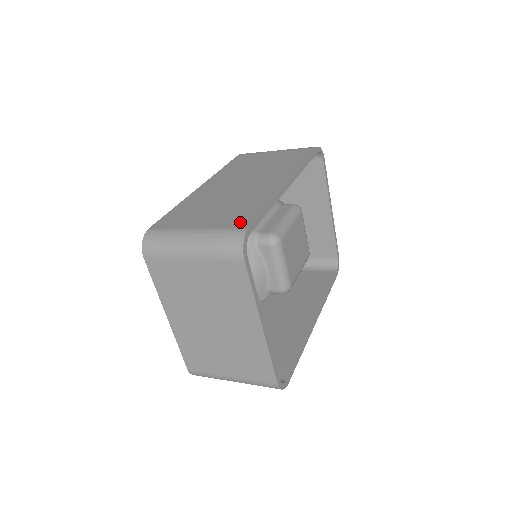
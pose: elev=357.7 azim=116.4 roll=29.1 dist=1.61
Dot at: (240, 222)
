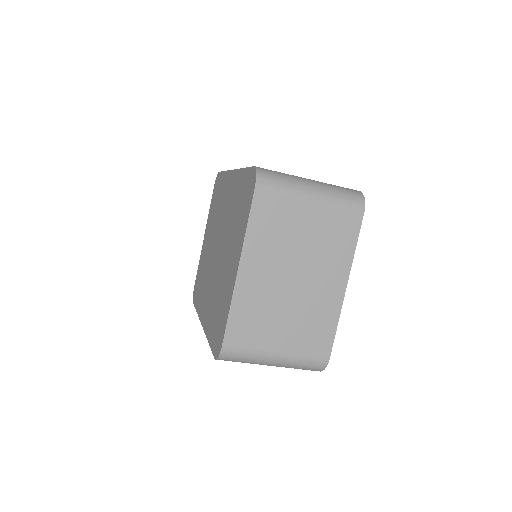
Dot at: occluded
